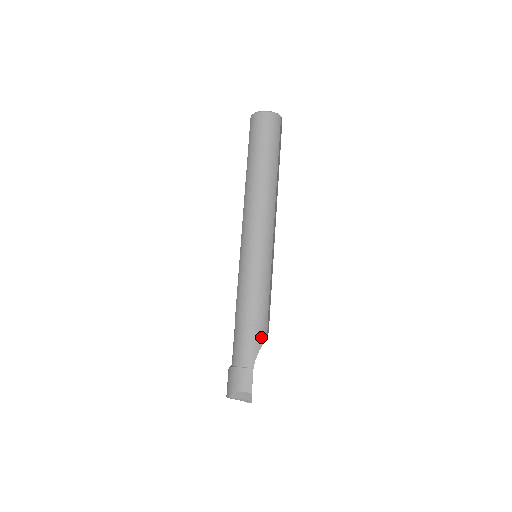
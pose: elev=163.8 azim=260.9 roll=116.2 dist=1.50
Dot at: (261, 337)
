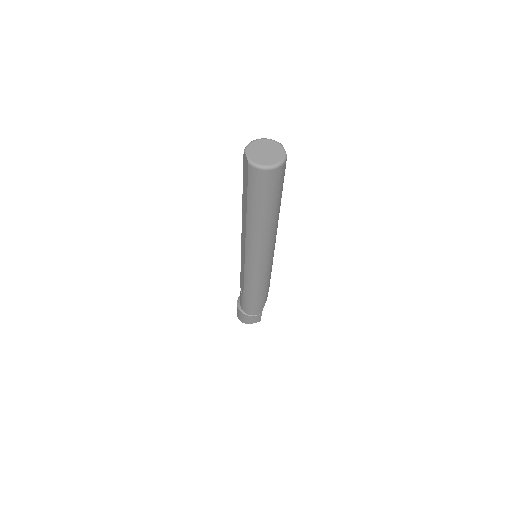
Dot at: (266, 299)
